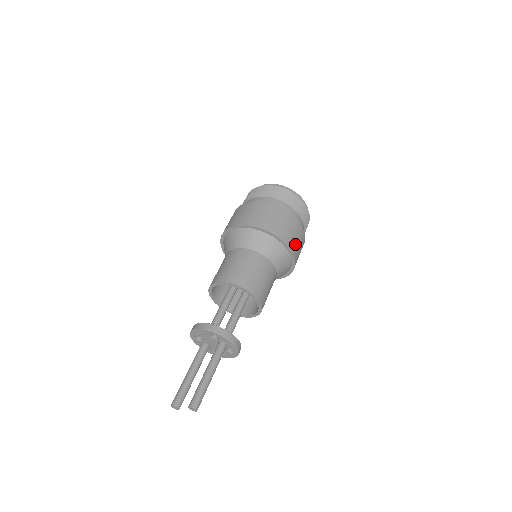
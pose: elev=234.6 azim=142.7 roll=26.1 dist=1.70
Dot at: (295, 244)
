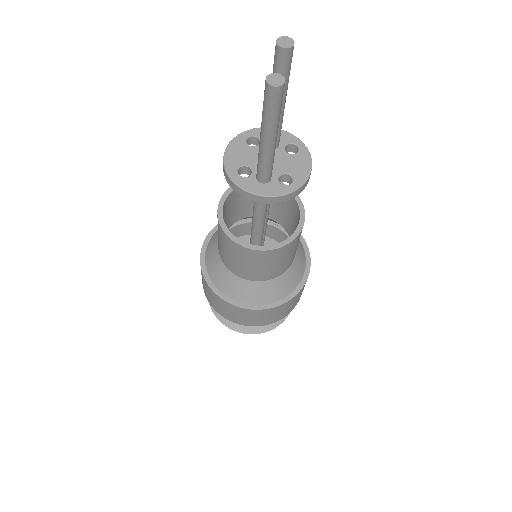
Dot at: occluded
